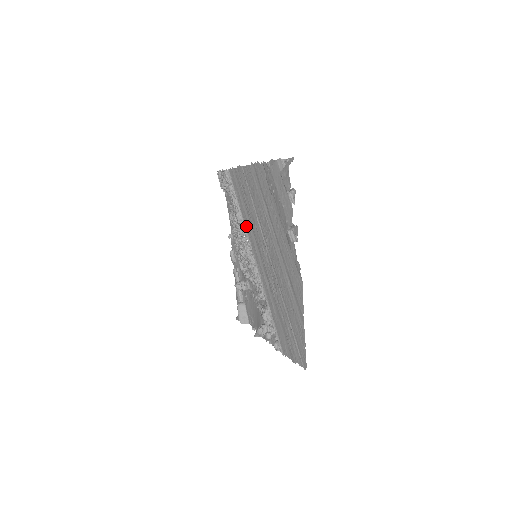
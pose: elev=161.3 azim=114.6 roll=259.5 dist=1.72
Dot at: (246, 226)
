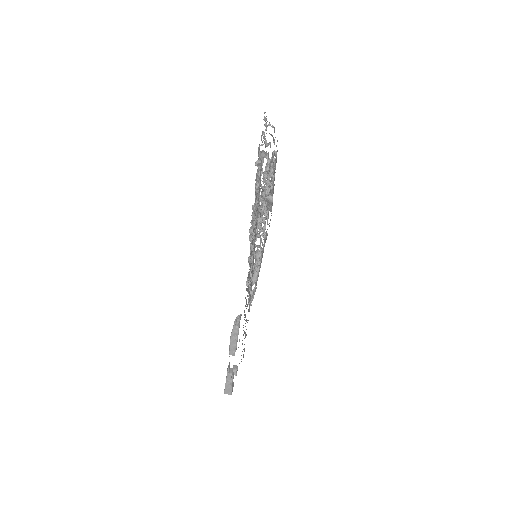
Dot at: occluded
